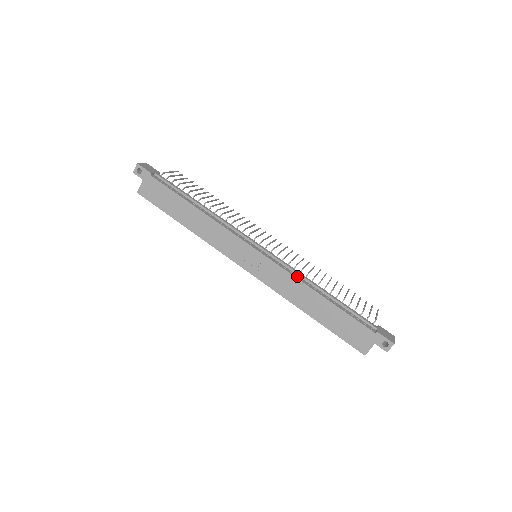
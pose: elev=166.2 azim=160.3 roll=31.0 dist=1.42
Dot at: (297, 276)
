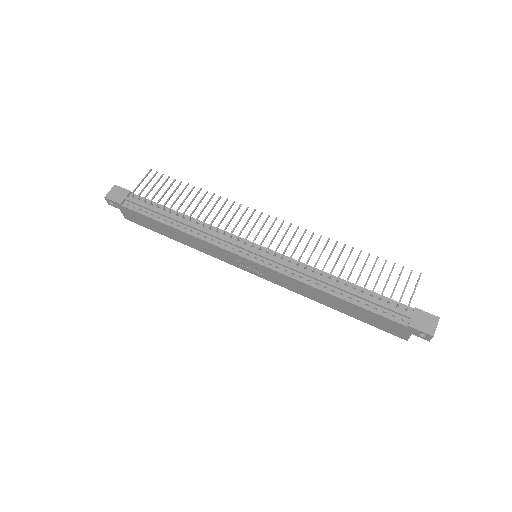
Dot at: (301, 277)
